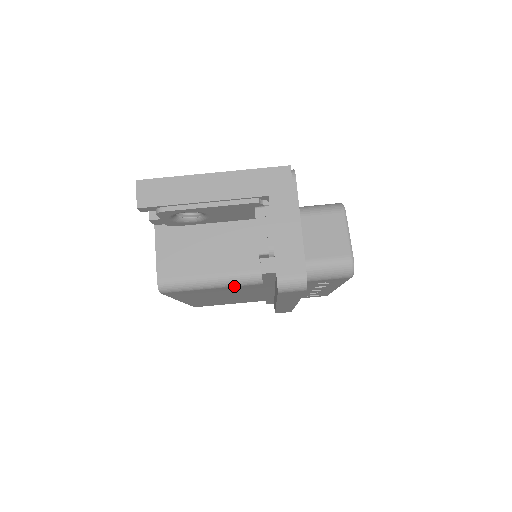
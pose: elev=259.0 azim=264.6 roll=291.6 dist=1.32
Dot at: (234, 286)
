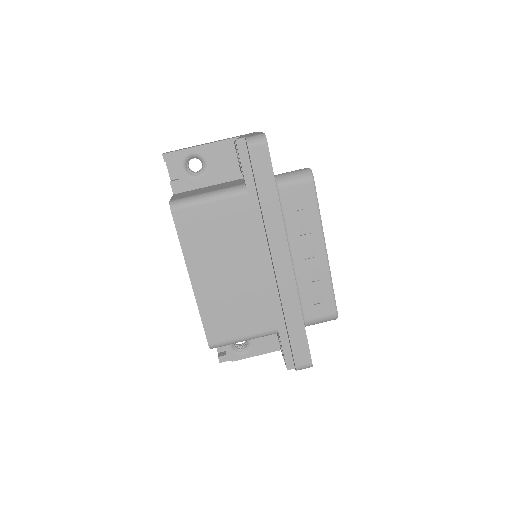
Dot at: (226, 198)
